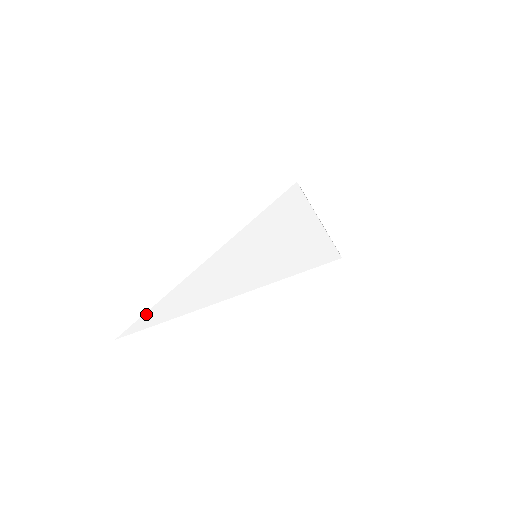
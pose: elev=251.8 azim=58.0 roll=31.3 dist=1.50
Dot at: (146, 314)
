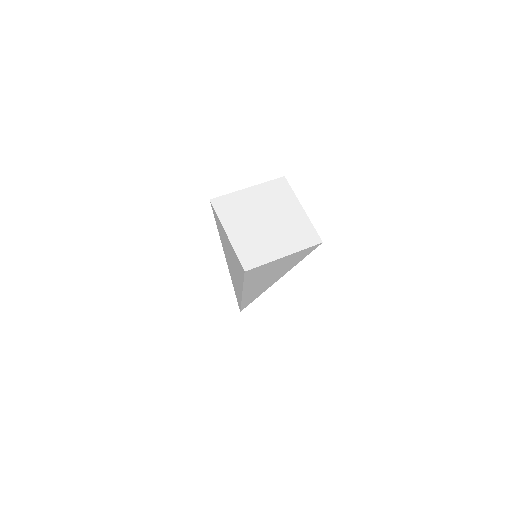
Dot at: (236, 297)
